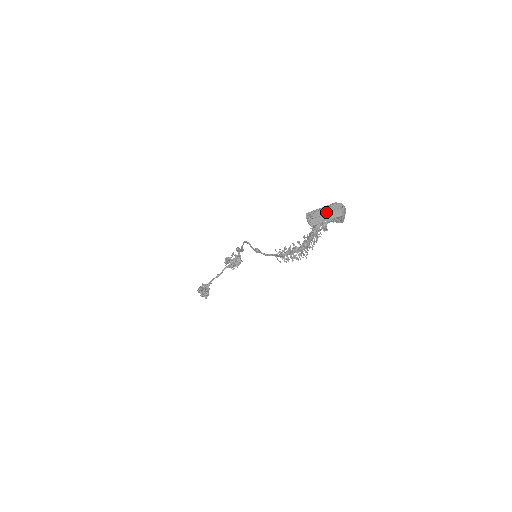
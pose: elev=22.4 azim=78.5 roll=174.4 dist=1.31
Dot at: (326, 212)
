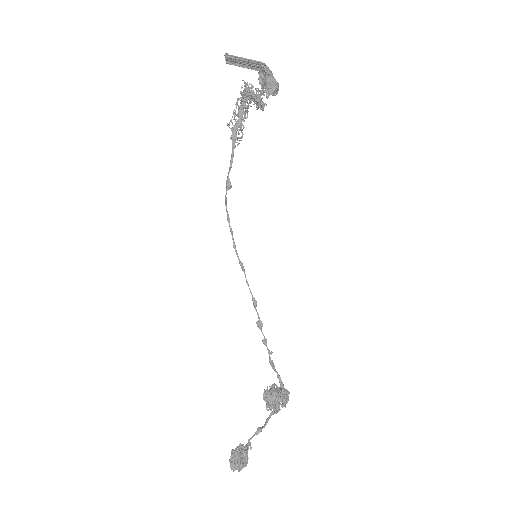
Dot at: (246, 63)
